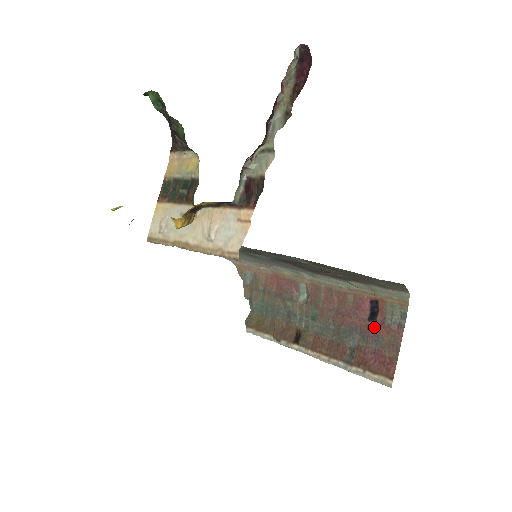
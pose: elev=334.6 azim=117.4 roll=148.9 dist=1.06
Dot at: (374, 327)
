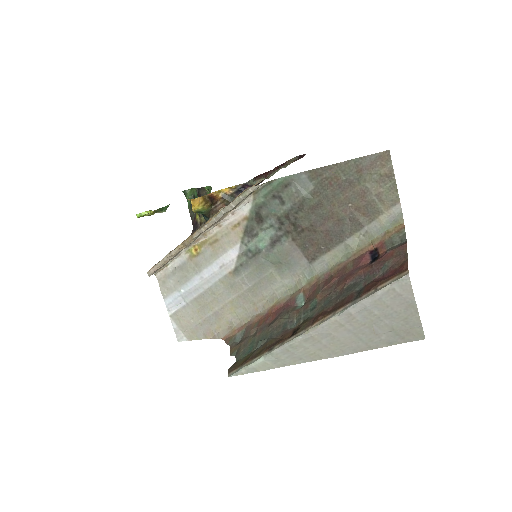
Dot at: (378, 262)
